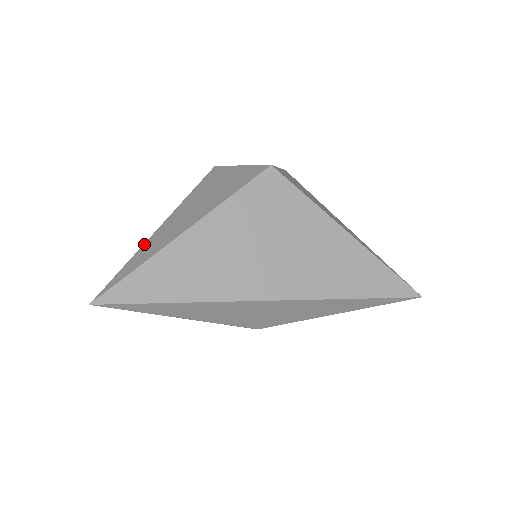
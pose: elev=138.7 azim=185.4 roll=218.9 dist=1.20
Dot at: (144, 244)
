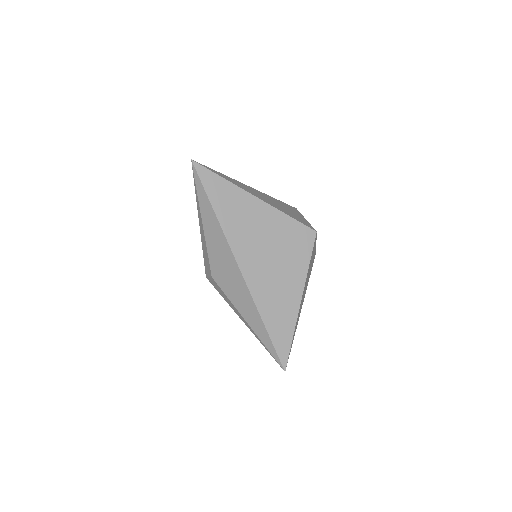
Dot at: (235, 180)
